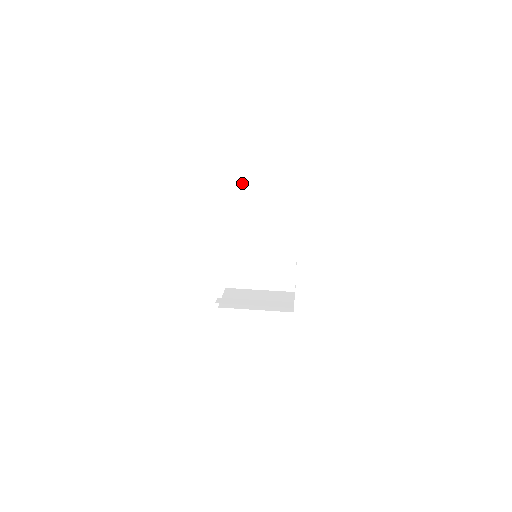
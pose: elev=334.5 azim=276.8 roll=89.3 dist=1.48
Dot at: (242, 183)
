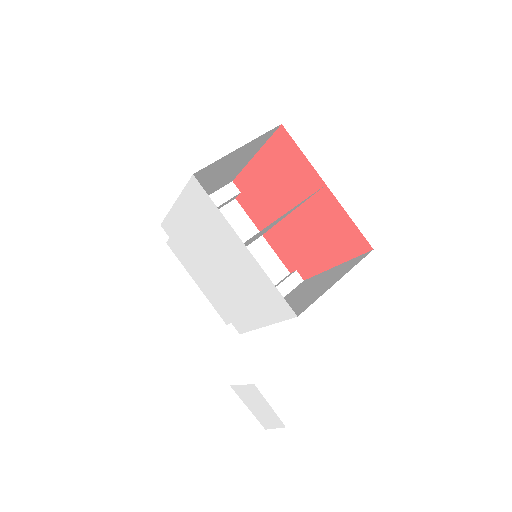
Dot at: (206, 168)
